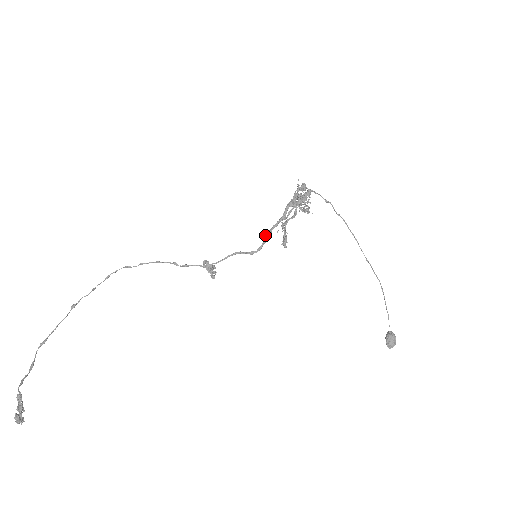
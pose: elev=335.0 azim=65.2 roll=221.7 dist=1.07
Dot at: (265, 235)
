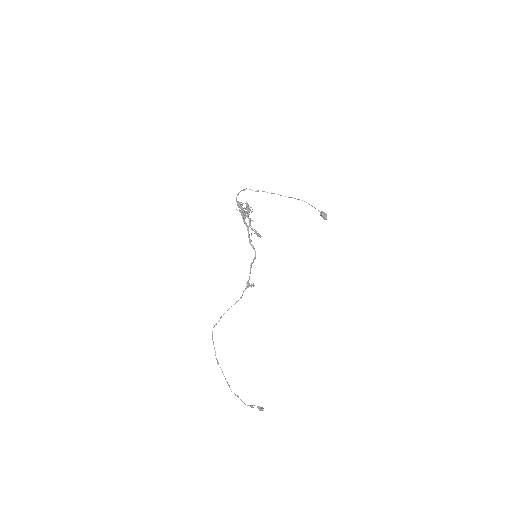
Dot at: (250, 244)
